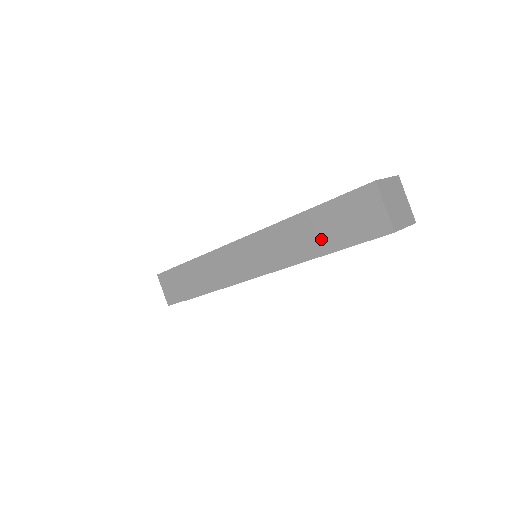
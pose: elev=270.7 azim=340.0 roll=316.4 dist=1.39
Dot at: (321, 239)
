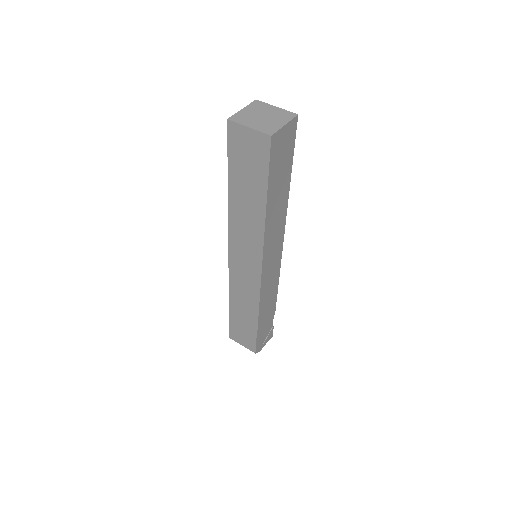
Dot at: (253, 196)
